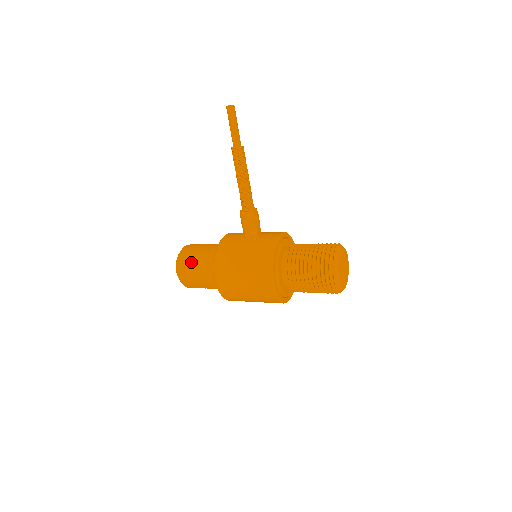
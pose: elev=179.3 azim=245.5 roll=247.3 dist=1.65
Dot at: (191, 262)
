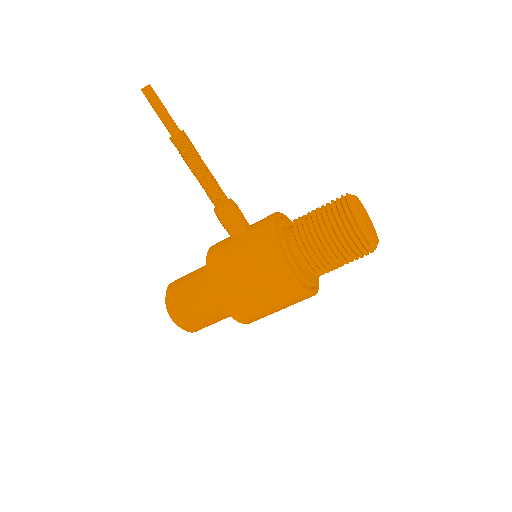
Dot at: (183, 299)
